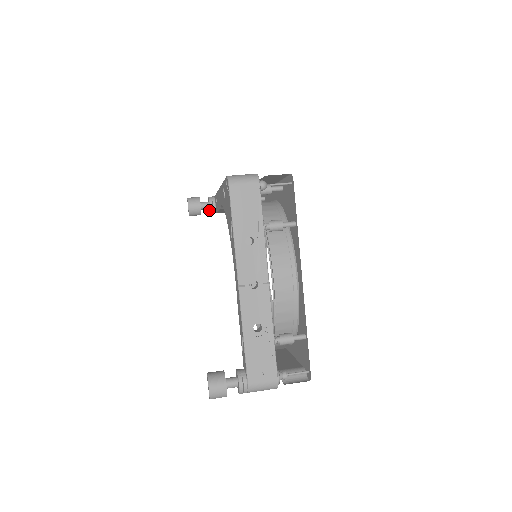
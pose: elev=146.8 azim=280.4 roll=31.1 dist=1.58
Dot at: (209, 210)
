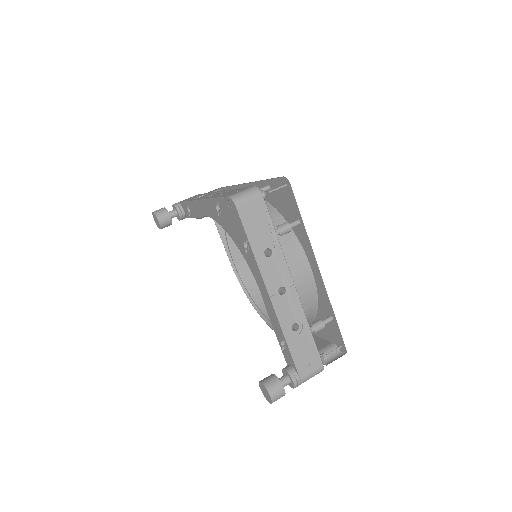
Dot at: (177, 217)
